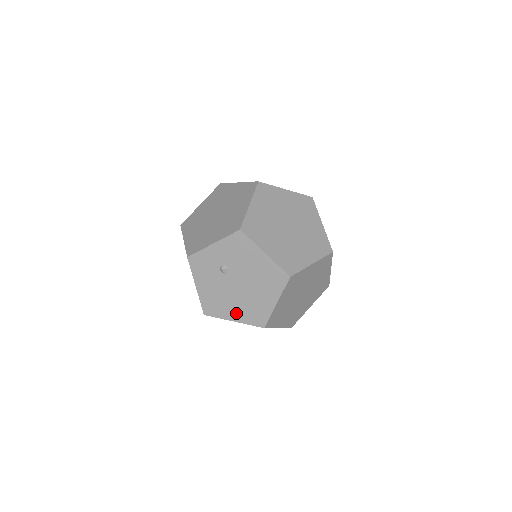
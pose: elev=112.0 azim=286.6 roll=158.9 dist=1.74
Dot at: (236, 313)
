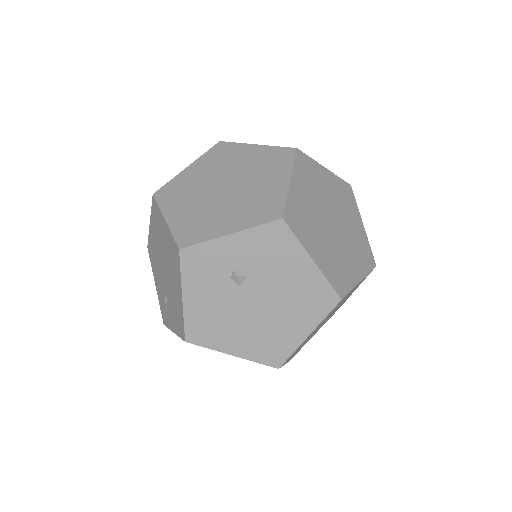
Dot at: (240, 344)
